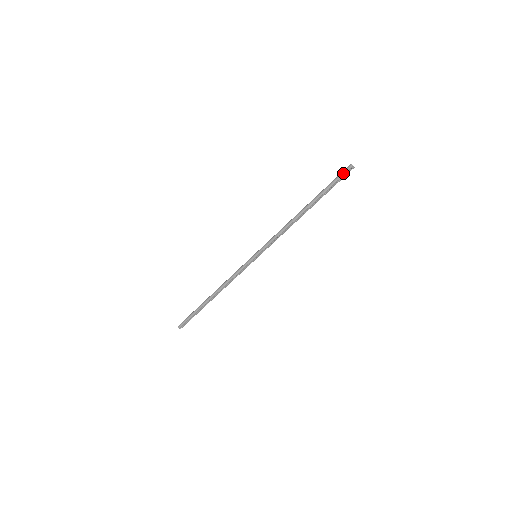
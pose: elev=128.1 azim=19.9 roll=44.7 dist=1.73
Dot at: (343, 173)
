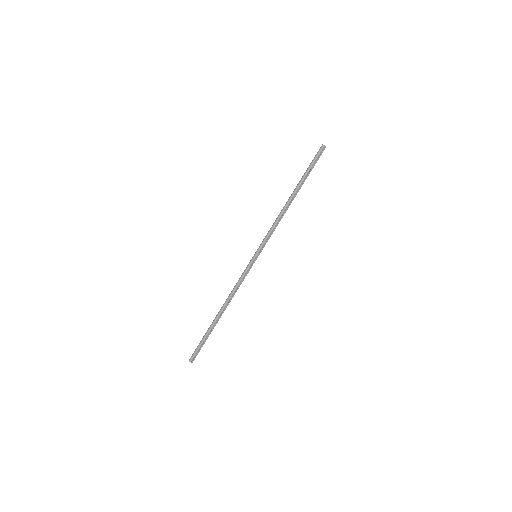
Dot at: (318, 154)
